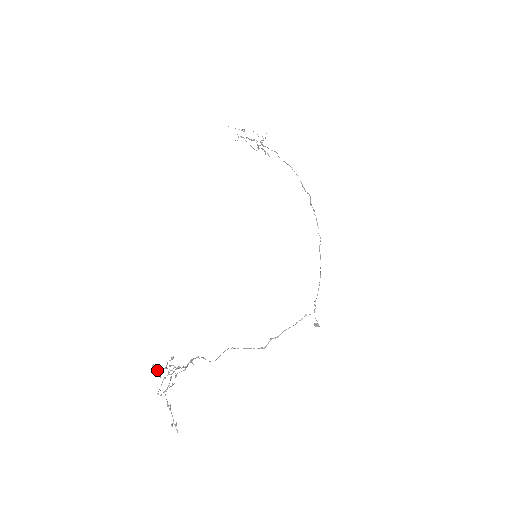
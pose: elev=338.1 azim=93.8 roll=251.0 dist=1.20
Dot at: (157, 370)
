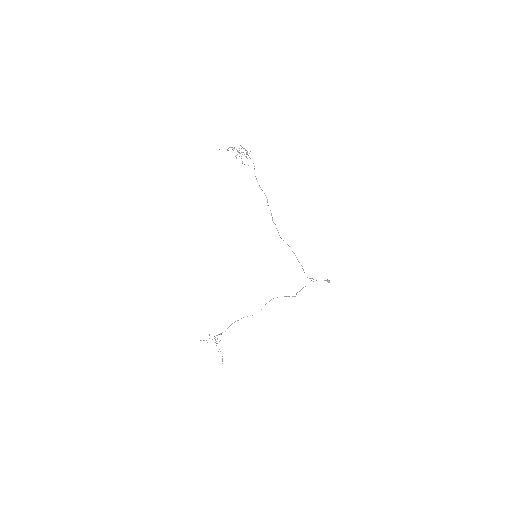
Dot at: occluded
